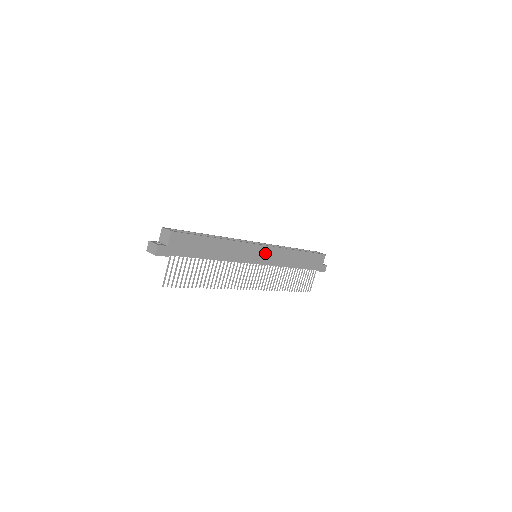
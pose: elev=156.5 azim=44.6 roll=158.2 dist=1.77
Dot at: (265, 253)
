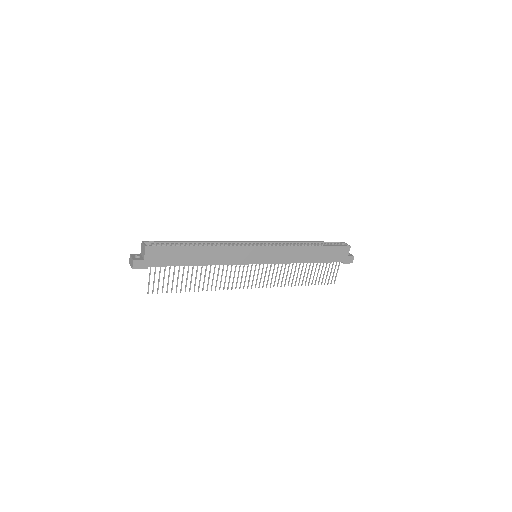
Dot at: (265, 253)
